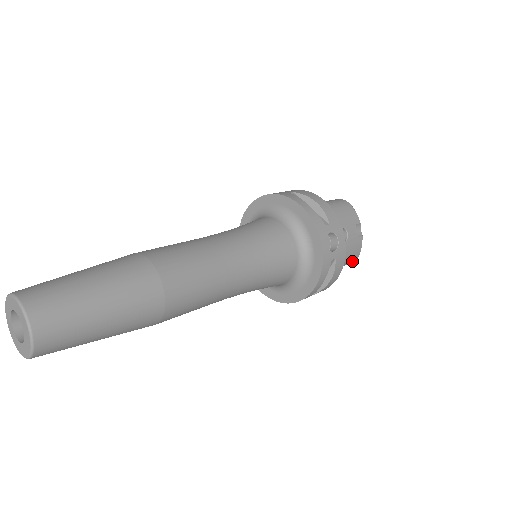
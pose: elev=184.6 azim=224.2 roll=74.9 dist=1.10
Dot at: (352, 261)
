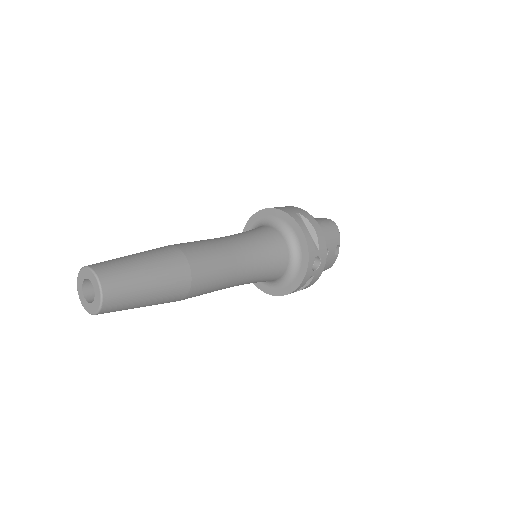
Dot at: (324, 270)
